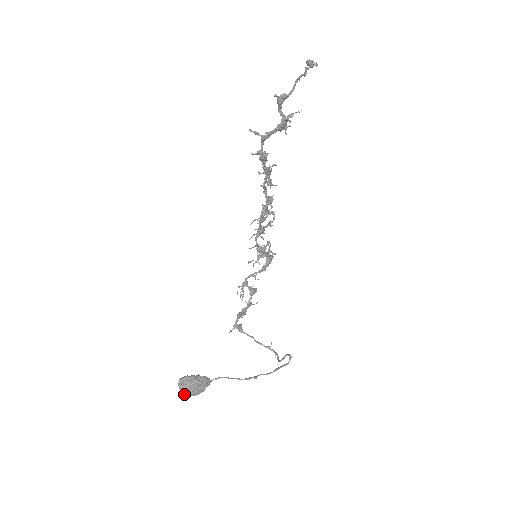
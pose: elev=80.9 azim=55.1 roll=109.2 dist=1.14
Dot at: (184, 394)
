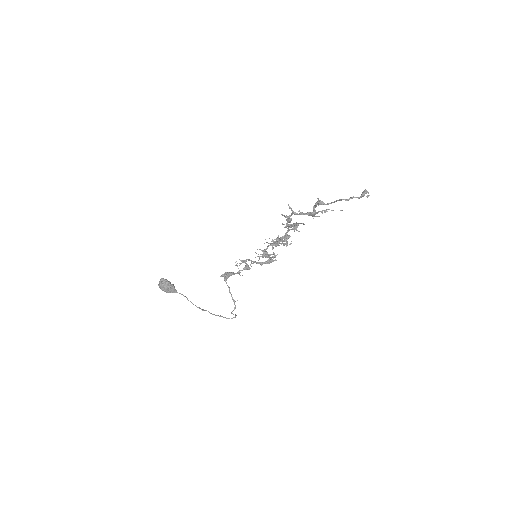
Dot at: (159, 286)
